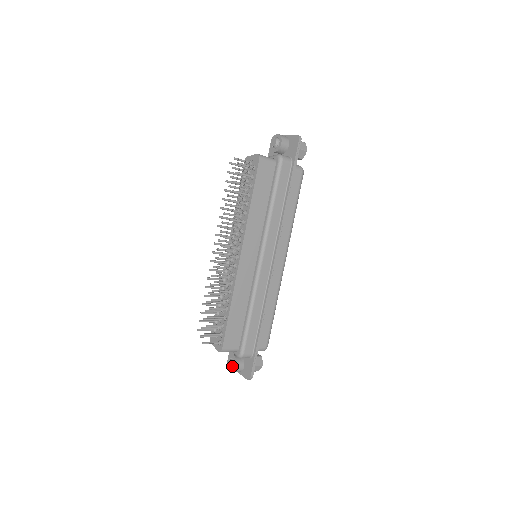
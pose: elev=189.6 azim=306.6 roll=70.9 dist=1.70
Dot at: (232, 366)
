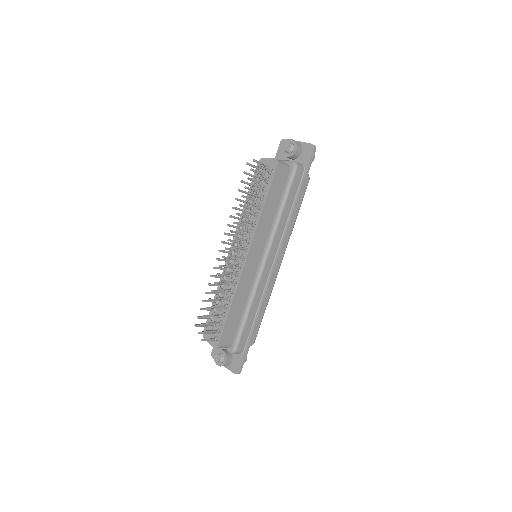
Dot at: (221, 361)
